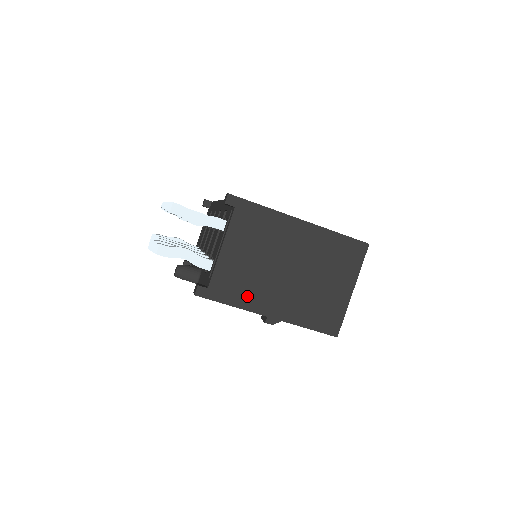
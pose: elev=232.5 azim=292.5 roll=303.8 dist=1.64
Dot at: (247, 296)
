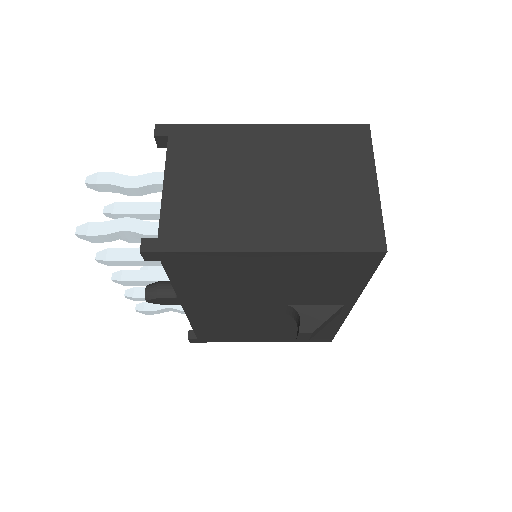
Dot at: (219, 232)
